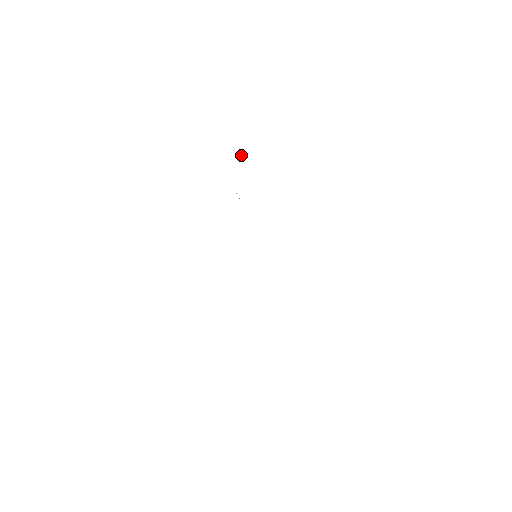
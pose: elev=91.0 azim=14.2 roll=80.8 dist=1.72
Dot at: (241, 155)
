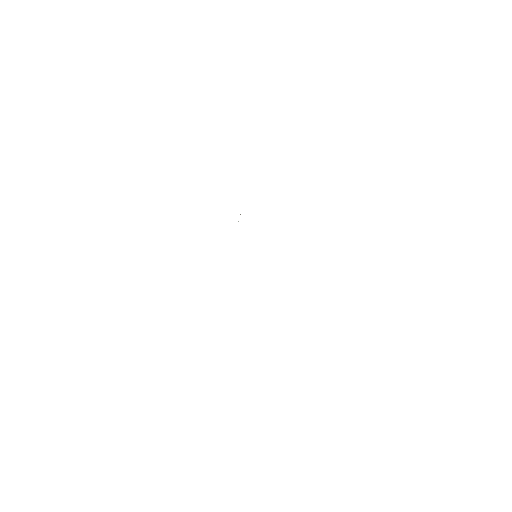
Dot at: occluded
